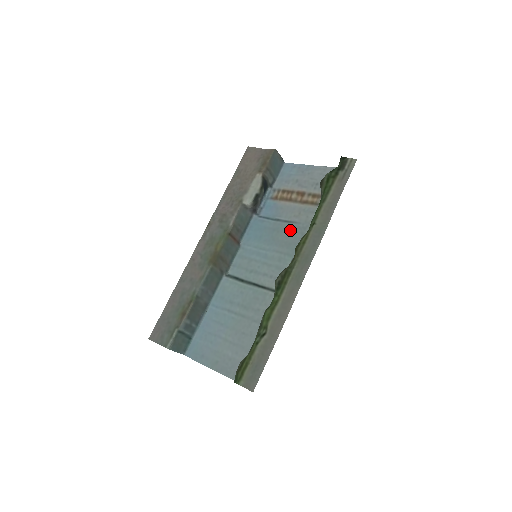
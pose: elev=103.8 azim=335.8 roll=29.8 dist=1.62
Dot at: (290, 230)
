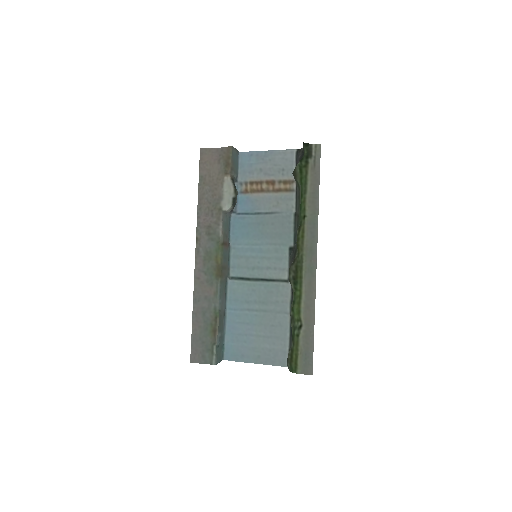
Dot at: (275, 221)
